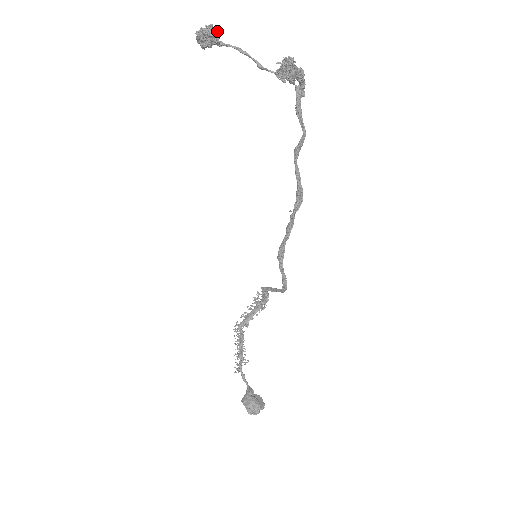
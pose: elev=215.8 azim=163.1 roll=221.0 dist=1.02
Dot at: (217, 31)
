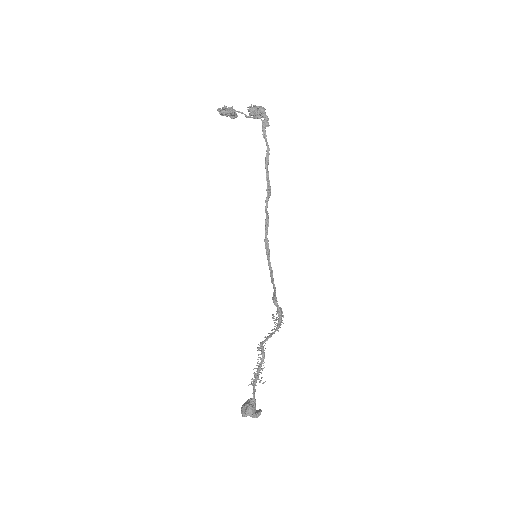
Dot at: (233, 109)
